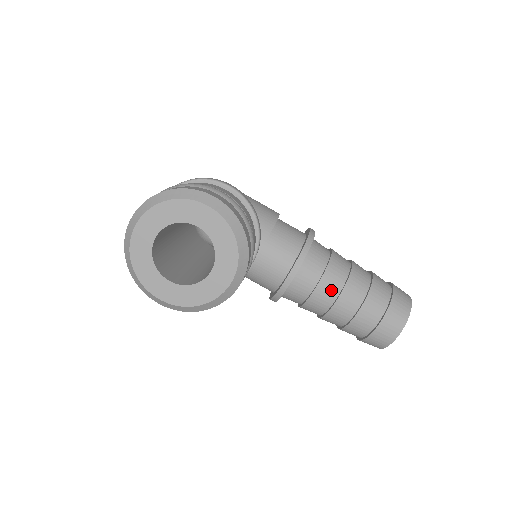
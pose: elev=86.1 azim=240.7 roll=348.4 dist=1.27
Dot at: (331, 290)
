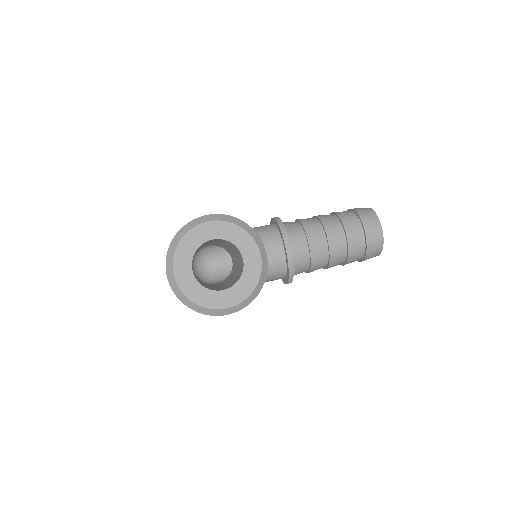
Dot at: (319, 239)
